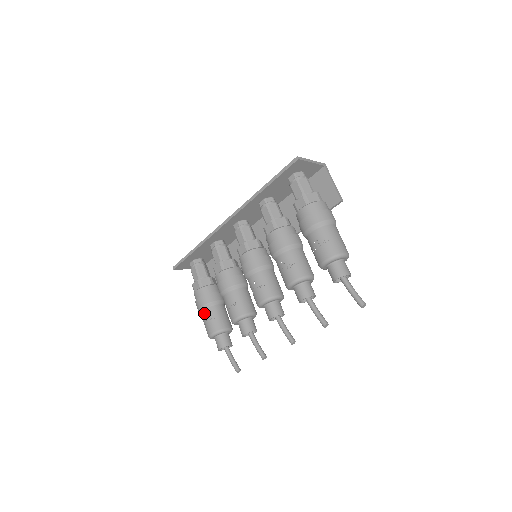
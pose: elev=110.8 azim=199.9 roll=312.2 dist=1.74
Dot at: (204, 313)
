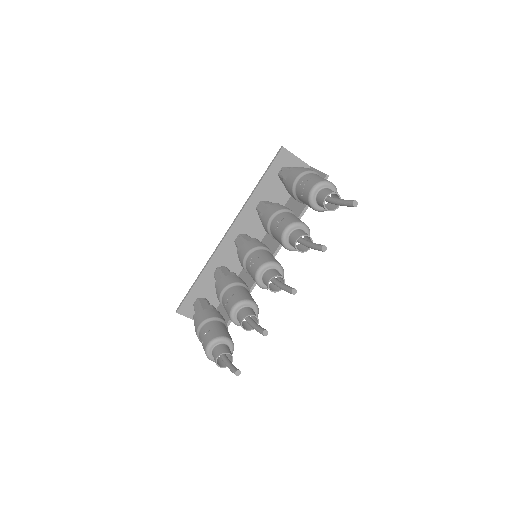
Dot at: (202, 329)
